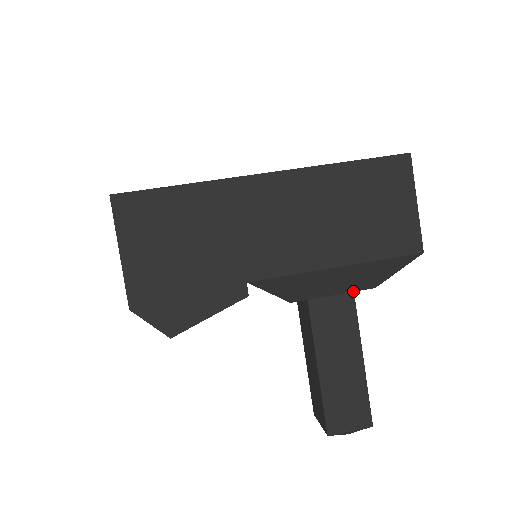
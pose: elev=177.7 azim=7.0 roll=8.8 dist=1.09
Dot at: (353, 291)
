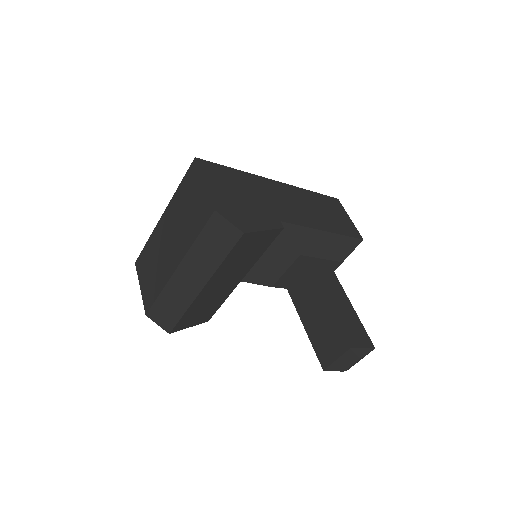
Dot at: (332, 260)
